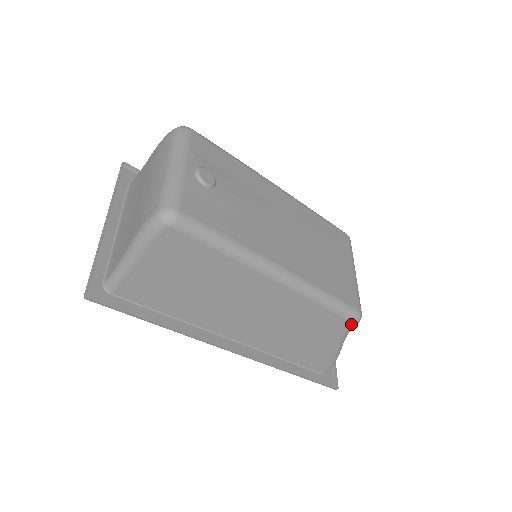
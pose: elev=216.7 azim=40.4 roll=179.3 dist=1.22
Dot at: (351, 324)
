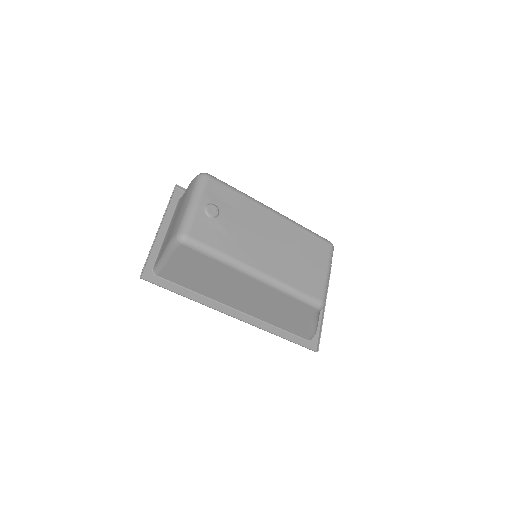
Dot at: (315, 310)
